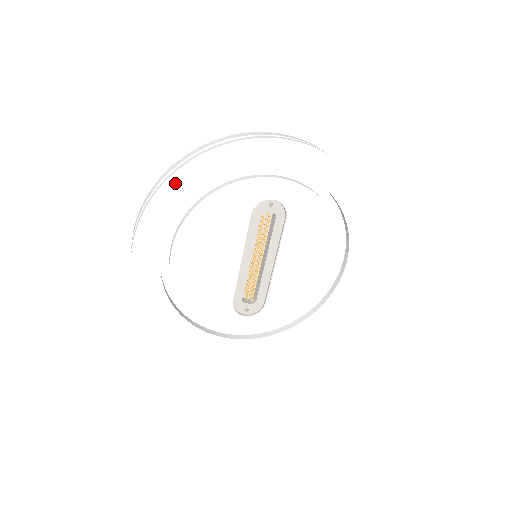
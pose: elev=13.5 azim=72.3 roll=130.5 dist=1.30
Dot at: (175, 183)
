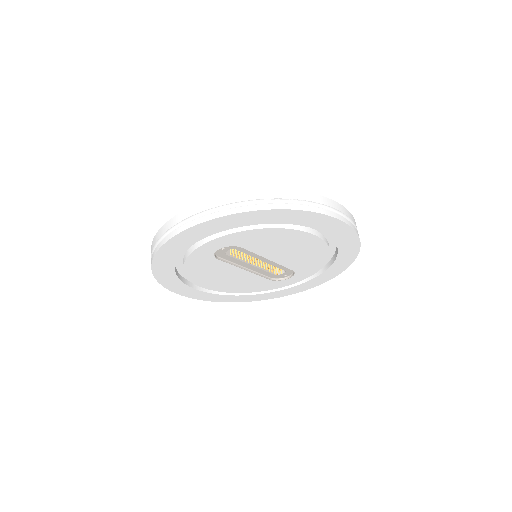
Dot at: (160, 276)
